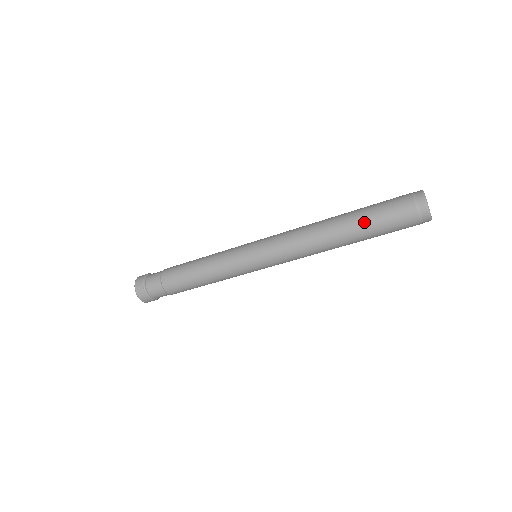
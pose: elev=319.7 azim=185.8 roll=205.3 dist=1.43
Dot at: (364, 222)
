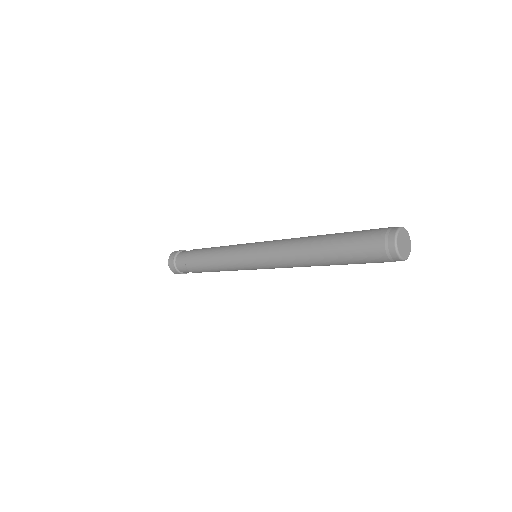
Dot at: (338, 240)
